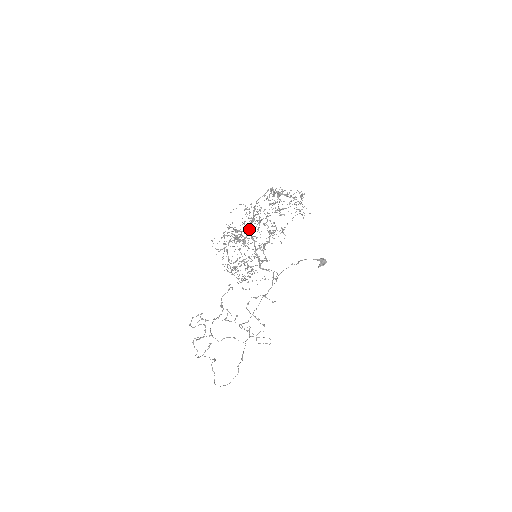
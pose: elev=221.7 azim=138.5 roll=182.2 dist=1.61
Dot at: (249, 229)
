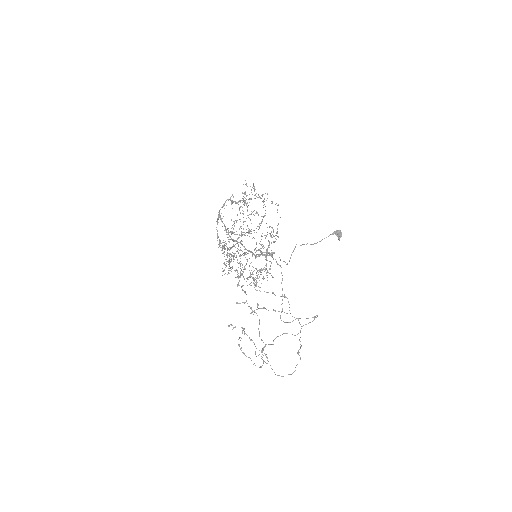
Dot at: occluded
